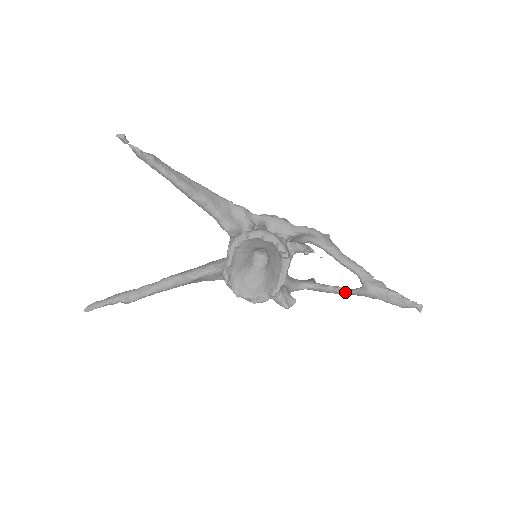
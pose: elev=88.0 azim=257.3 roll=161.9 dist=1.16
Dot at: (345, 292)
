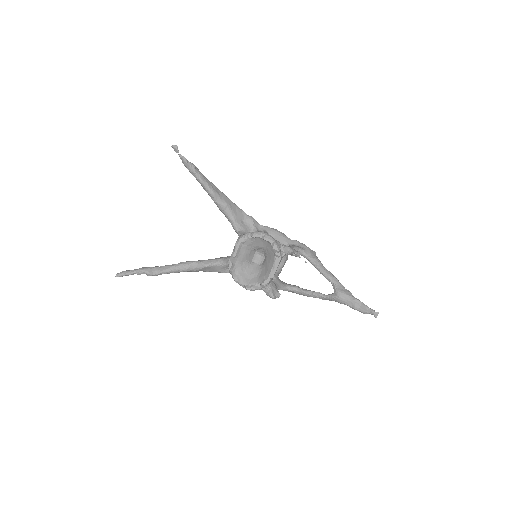
Dot at: (321, 296)
